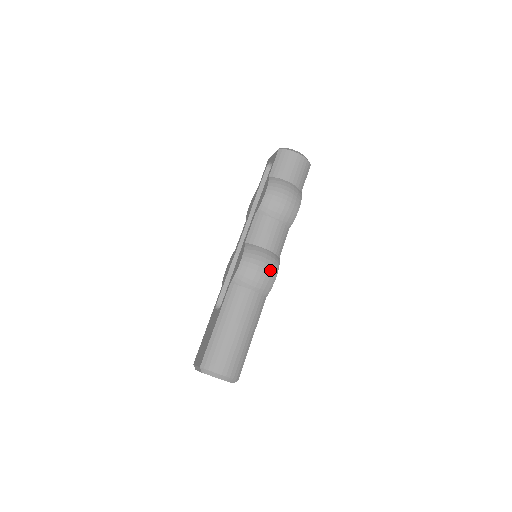
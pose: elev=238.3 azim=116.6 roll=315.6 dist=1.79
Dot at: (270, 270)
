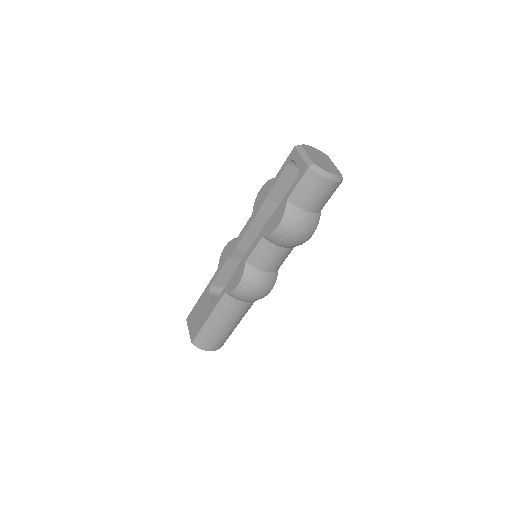
Dot at: (265, 291)
